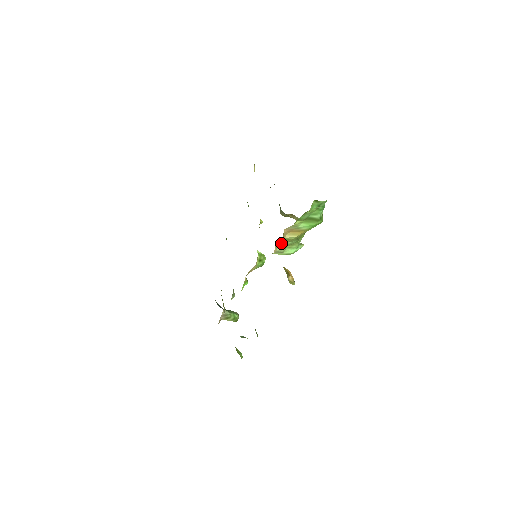
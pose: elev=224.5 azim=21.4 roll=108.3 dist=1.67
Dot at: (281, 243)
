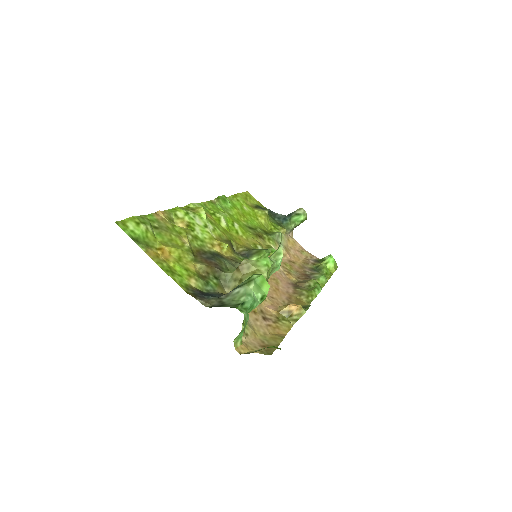
Dot at: occluded
